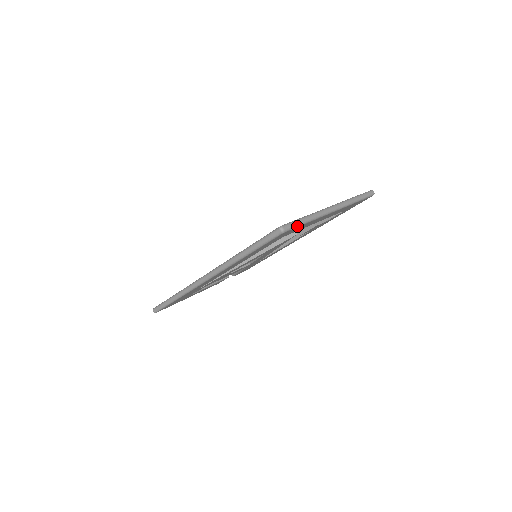
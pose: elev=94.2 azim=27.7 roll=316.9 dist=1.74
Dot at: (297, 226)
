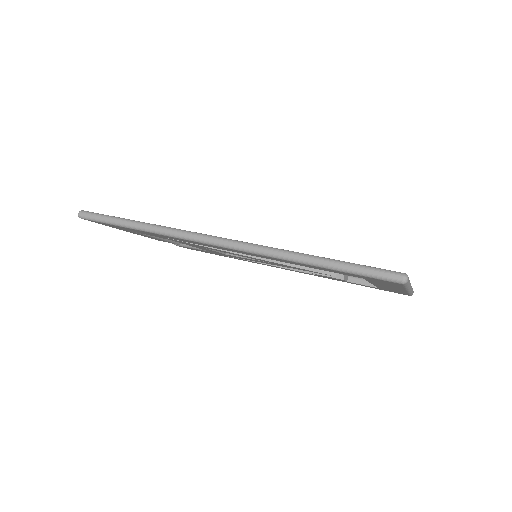
Dot at: (406, 285)
